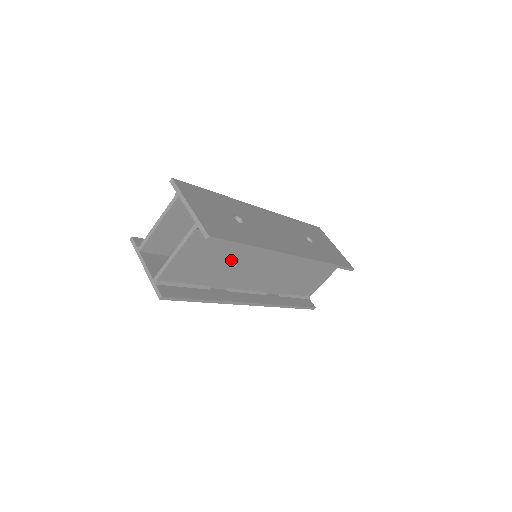
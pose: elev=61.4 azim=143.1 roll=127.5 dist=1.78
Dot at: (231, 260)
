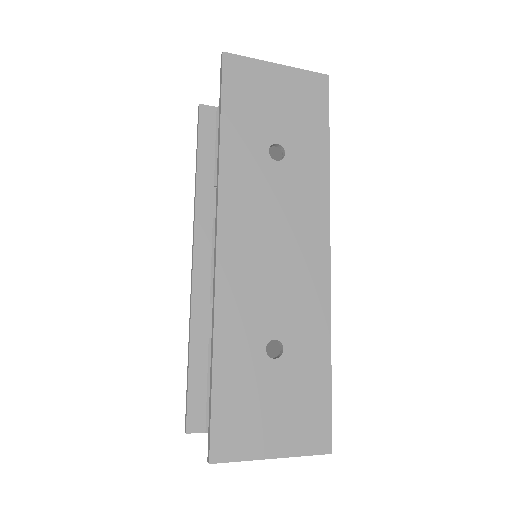
Dot at: occluded
